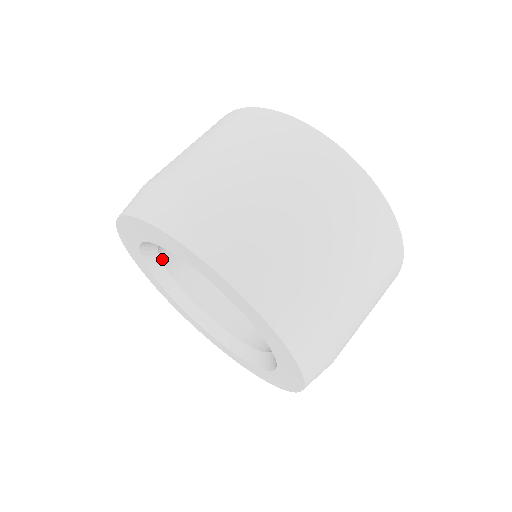
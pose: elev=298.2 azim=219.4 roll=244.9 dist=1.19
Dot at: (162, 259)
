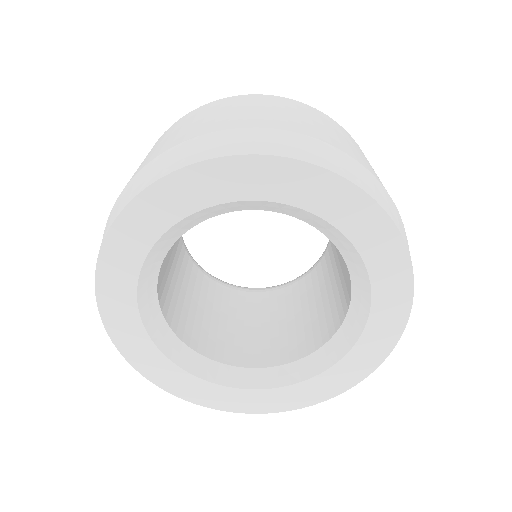
Dot at: (161, 309)
